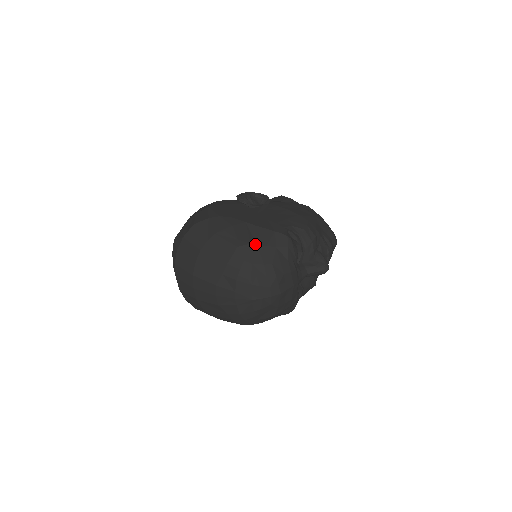
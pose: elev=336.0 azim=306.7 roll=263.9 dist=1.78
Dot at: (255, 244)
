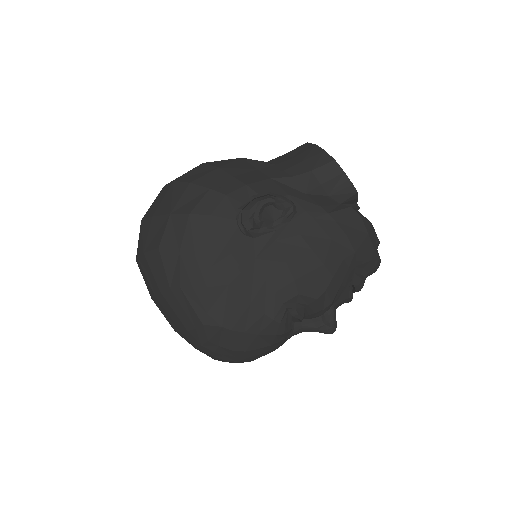
Dot at: (228, 328)
